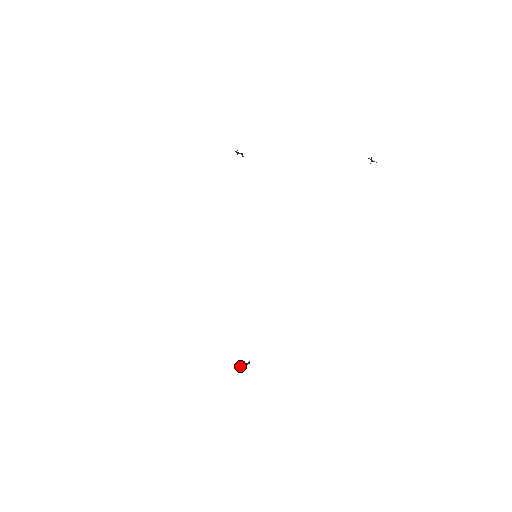
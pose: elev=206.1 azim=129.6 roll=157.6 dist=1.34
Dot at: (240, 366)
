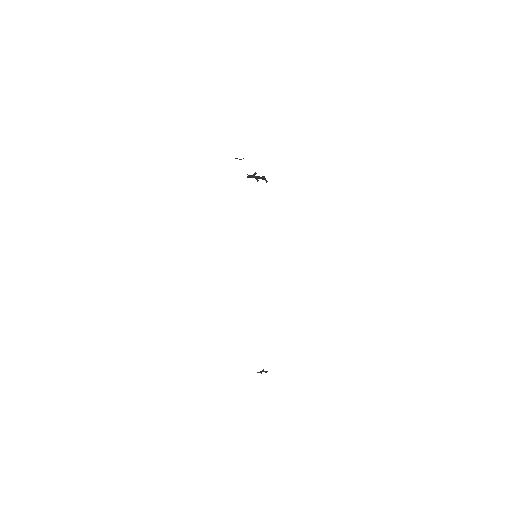
Dot at: occluded
